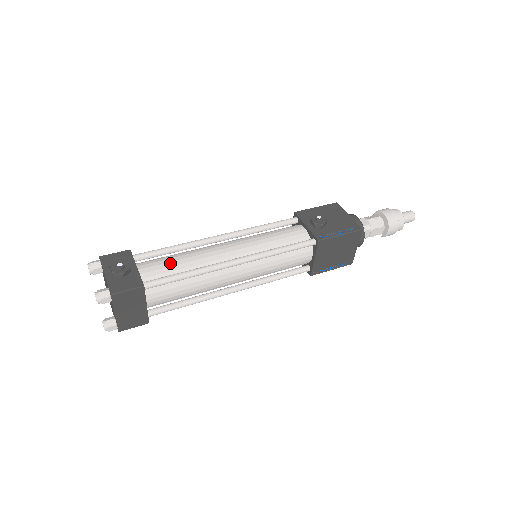
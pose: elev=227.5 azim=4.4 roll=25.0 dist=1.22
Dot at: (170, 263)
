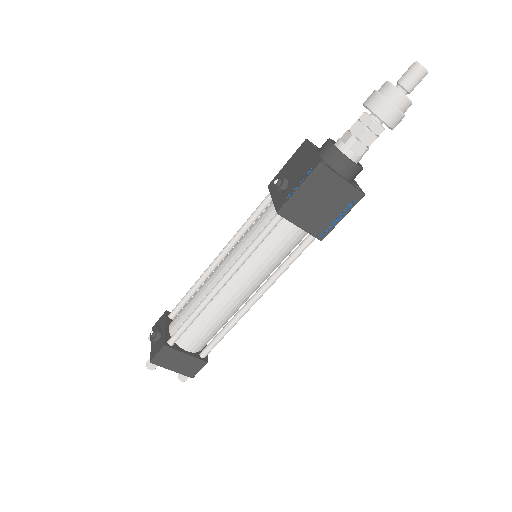
Dot at: (184, 310)
